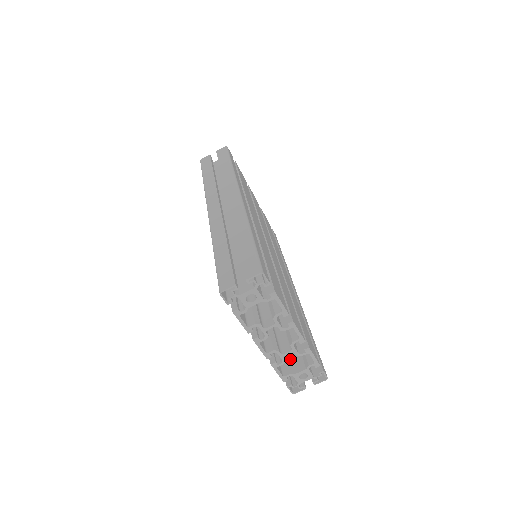
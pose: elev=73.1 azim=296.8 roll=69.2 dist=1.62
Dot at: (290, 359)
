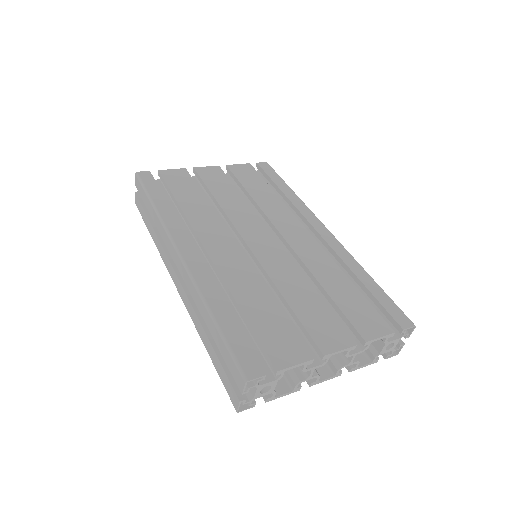
Dot at: occluded
